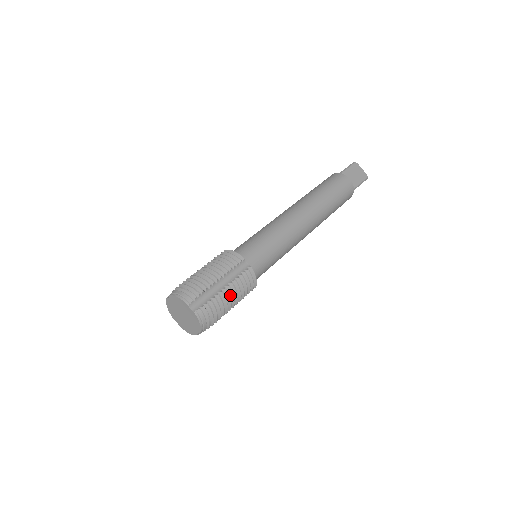
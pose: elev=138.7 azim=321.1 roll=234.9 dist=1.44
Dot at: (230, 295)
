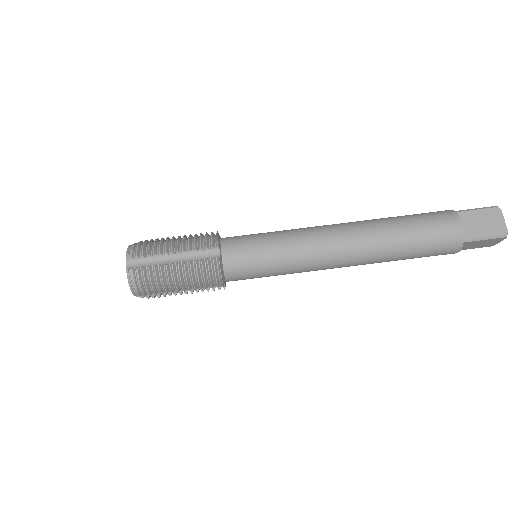
Dot at: occluded
